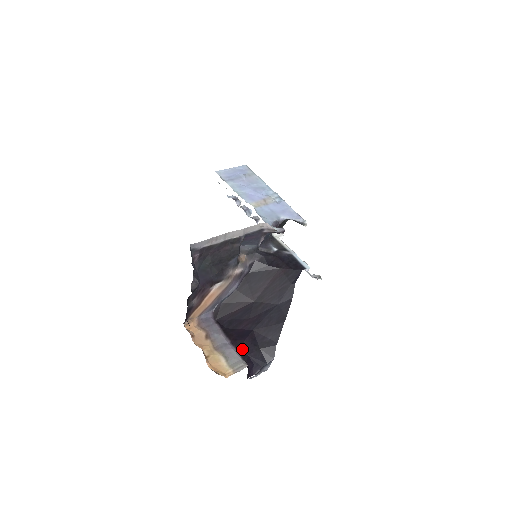
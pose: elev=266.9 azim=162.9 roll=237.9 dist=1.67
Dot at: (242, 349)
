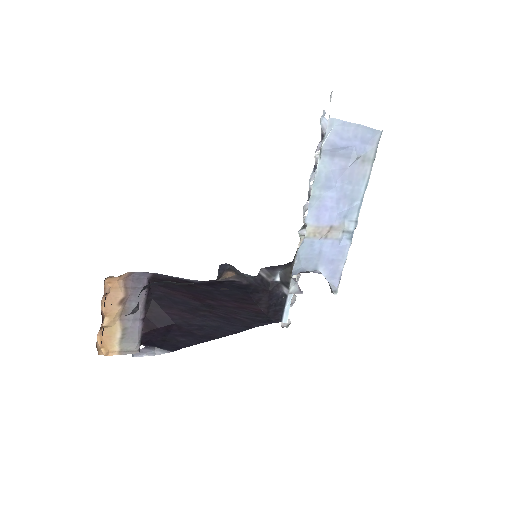
Dot at: (148, 333)
